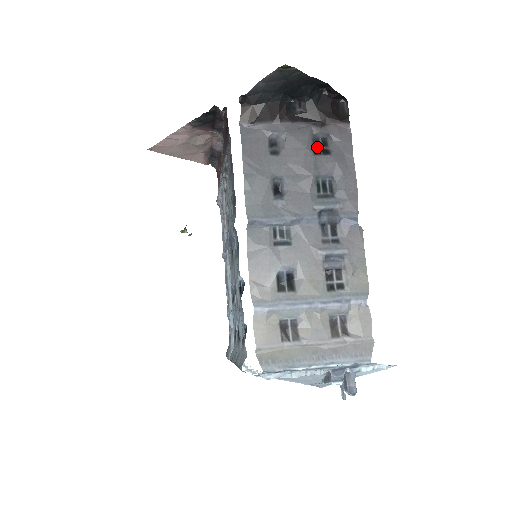
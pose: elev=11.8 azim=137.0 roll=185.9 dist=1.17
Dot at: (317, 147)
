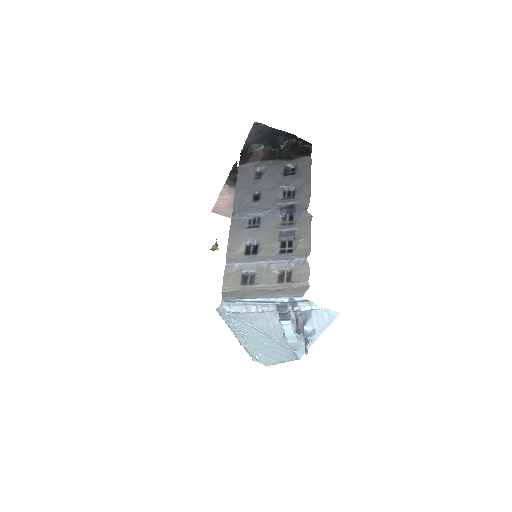
Dot at: (288, 172)
